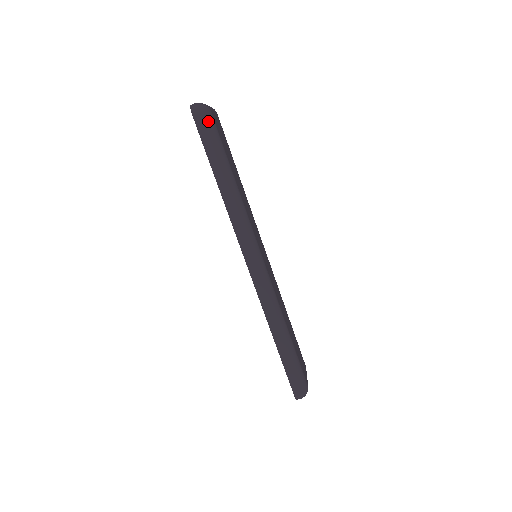
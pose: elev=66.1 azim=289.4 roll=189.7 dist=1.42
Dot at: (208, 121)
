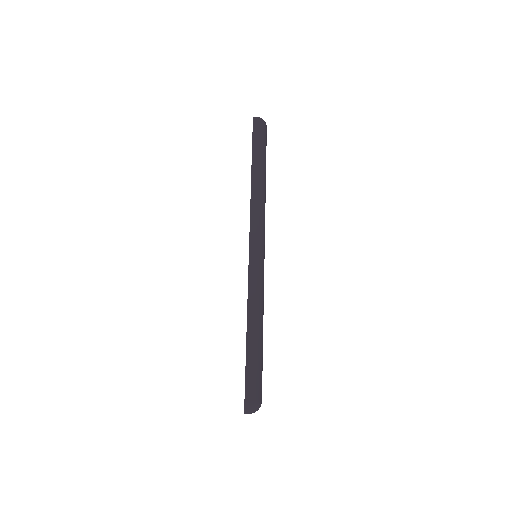
Dot at: (263, 129)
